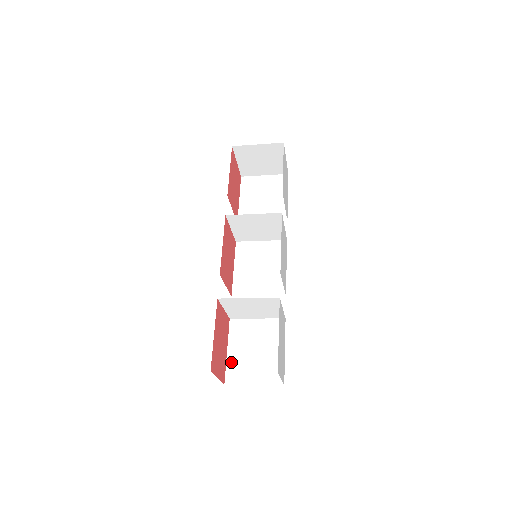
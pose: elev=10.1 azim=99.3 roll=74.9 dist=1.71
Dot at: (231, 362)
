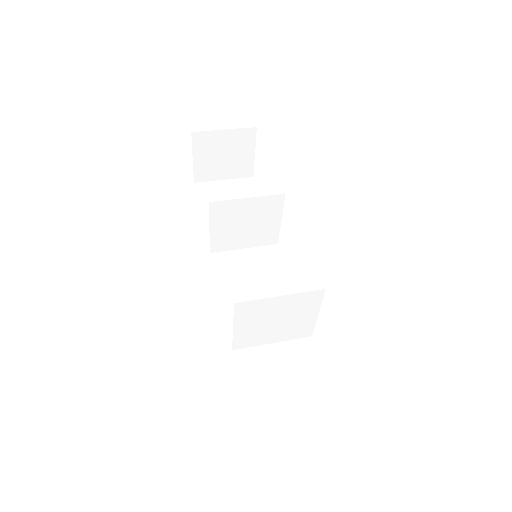
Dot at: (254, 412)
